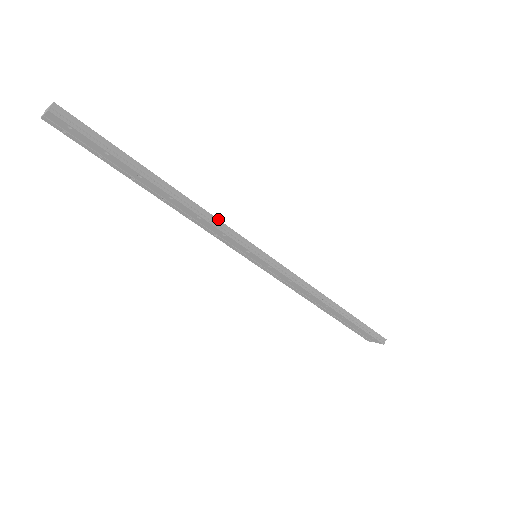
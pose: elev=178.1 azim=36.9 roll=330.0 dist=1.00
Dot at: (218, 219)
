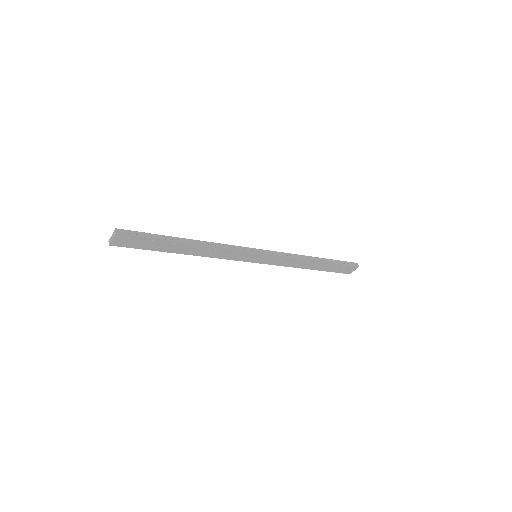
Dot at: (225, 244)
